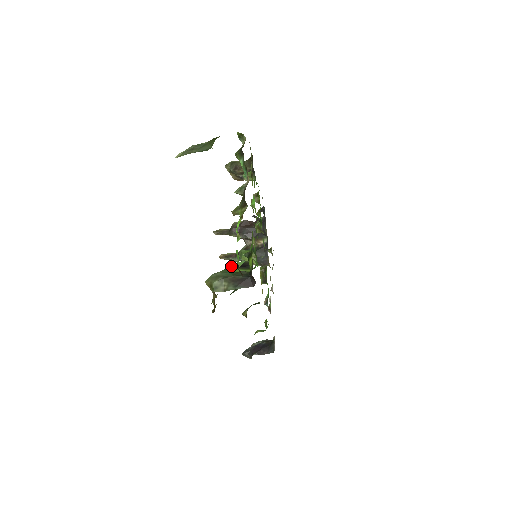
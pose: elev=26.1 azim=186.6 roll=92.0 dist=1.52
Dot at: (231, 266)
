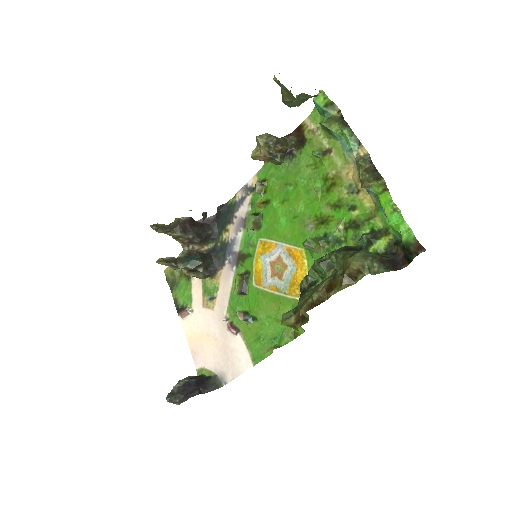
Dot at: (340, 250)
